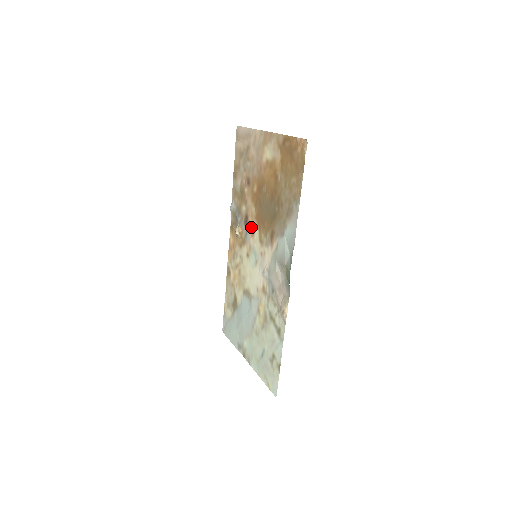
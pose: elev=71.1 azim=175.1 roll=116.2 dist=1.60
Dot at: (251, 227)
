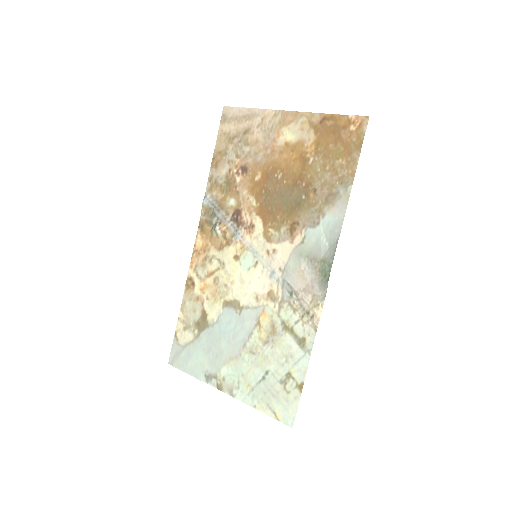
Dot at: (247, 222)
